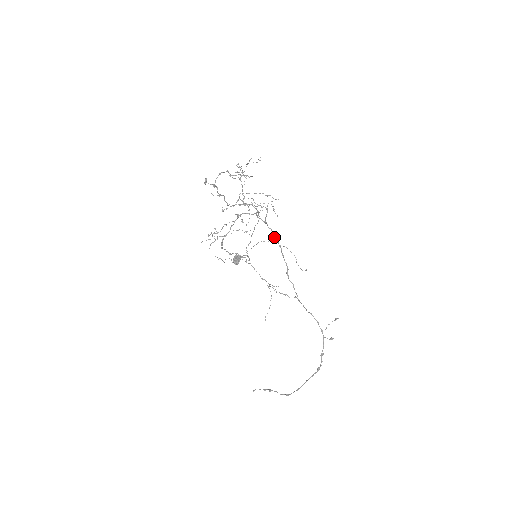
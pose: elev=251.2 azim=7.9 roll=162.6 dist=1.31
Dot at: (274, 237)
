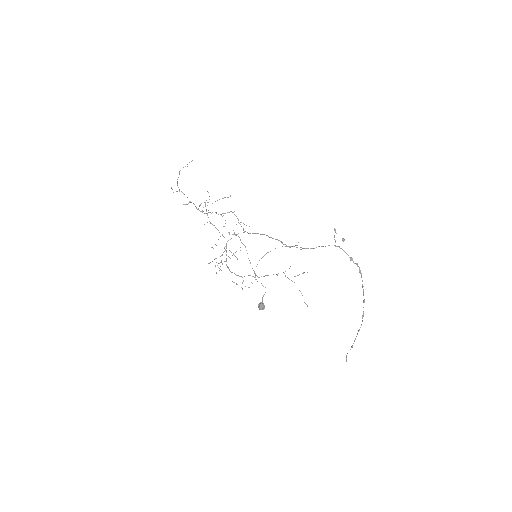
Dot at: occluded
